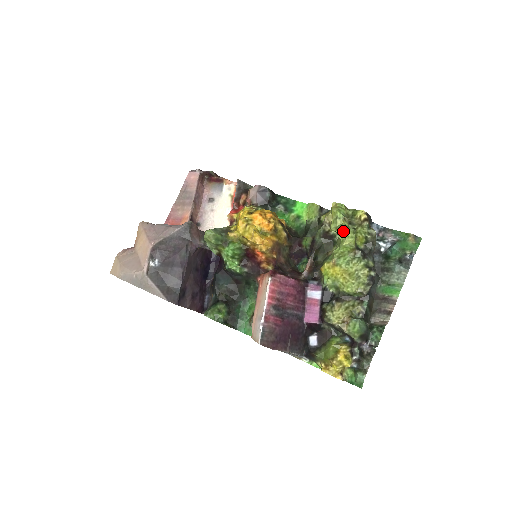
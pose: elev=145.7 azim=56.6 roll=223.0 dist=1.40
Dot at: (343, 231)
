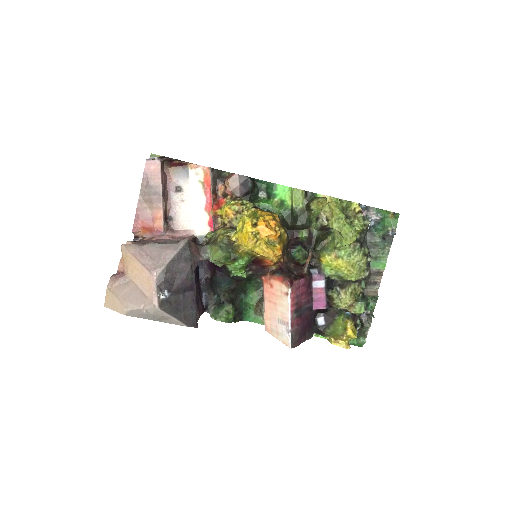
Dot at: (348, 232)
